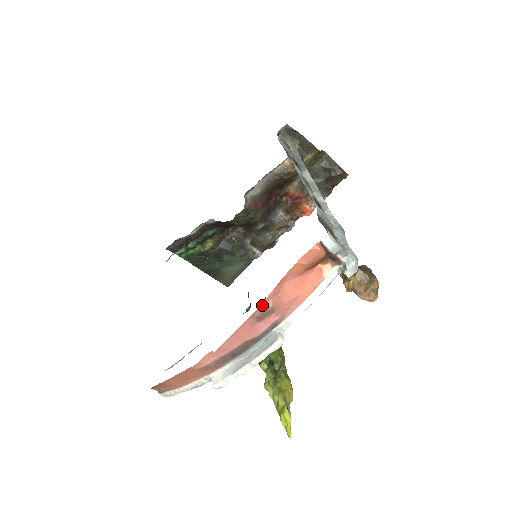
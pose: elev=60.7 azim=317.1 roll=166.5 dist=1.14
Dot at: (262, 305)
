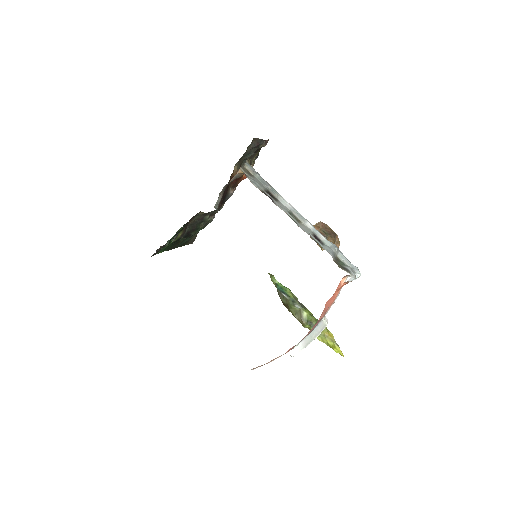
Dot at: (319, 320)
